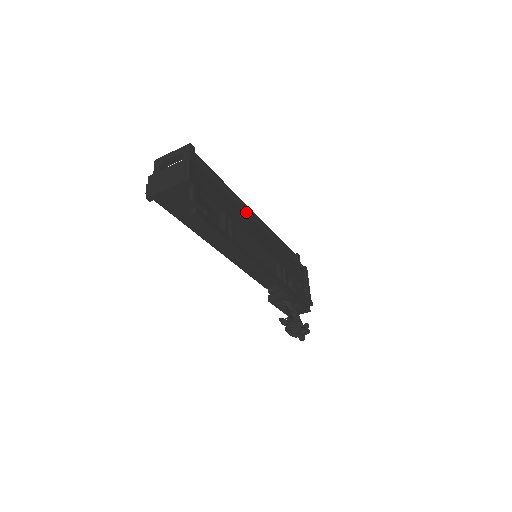
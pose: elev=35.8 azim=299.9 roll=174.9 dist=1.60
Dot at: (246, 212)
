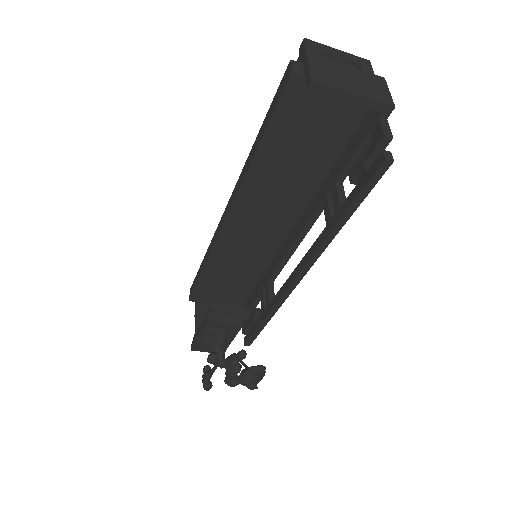
Dot at: occluded
